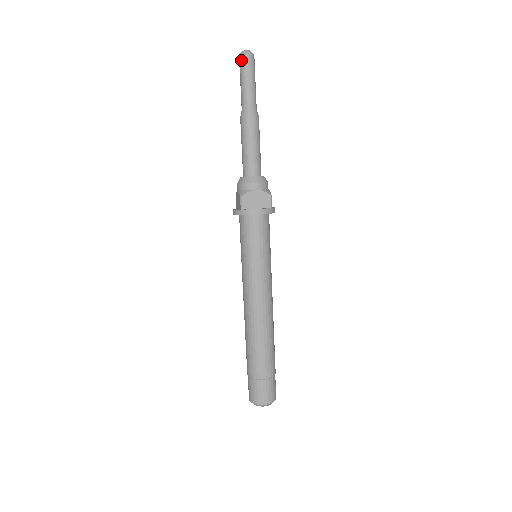
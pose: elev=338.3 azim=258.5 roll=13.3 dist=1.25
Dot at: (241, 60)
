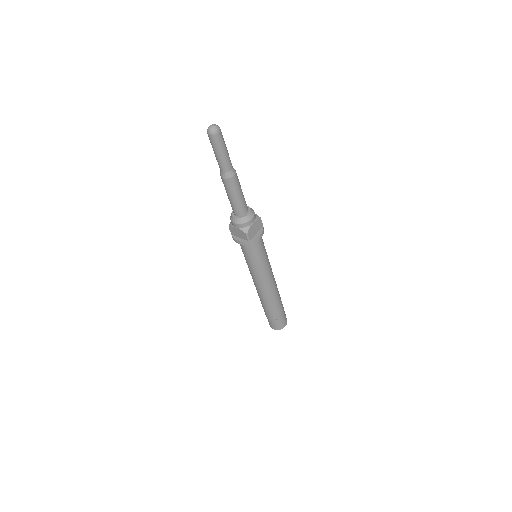
Dot at: (214, 138)
